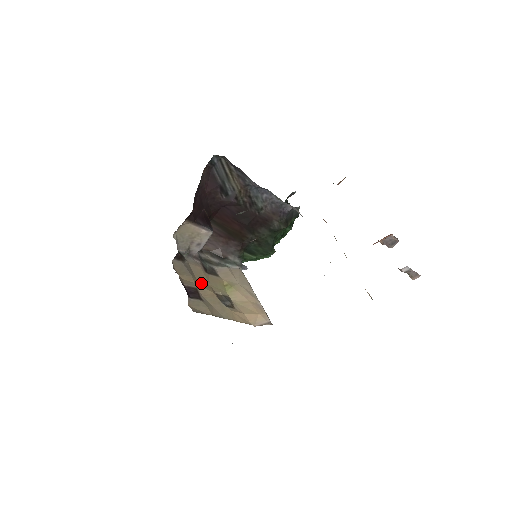
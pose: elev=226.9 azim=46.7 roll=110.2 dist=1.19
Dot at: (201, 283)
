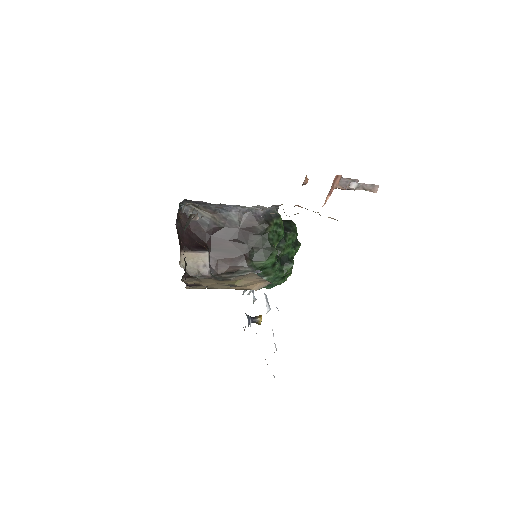
Dot at: occluded
